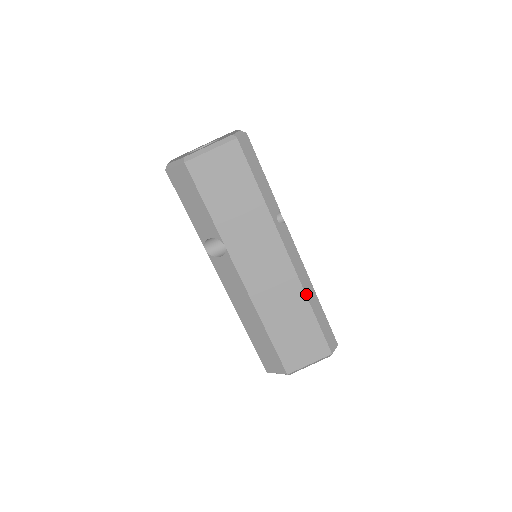
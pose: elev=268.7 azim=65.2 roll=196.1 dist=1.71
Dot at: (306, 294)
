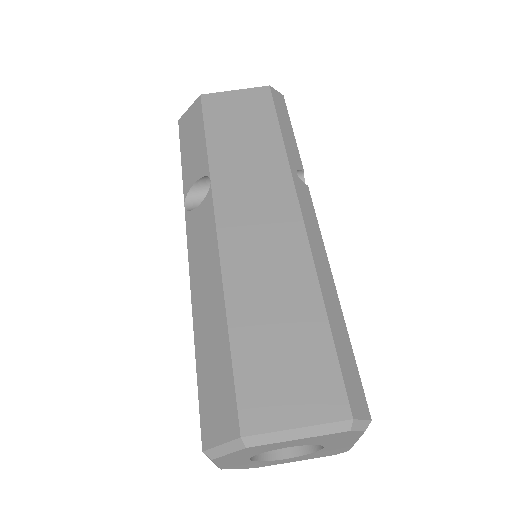
Dot at: (318, 278)
